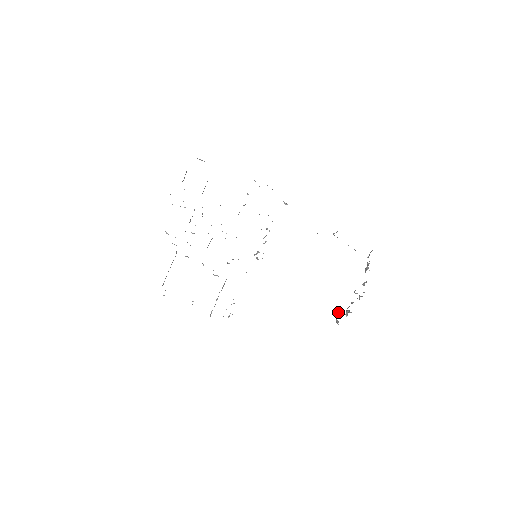
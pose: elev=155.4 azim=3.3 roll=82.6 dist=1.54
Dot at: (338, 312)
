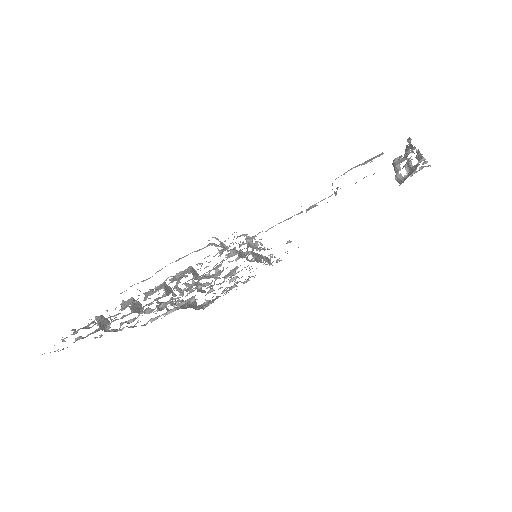
Dot at: (396, 175)
